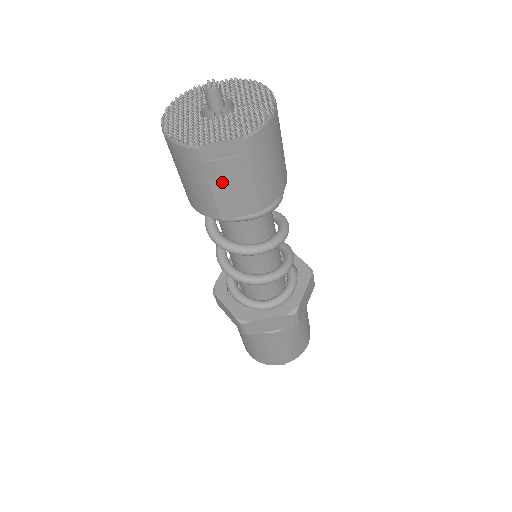
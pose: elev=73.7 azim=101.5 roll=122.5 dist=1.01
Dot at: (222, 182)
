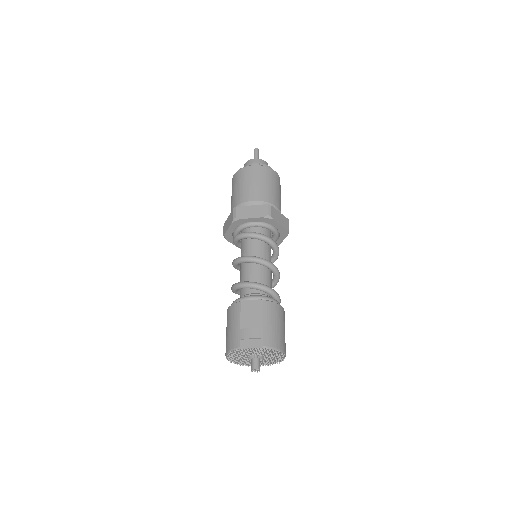
Dot at: occluded
